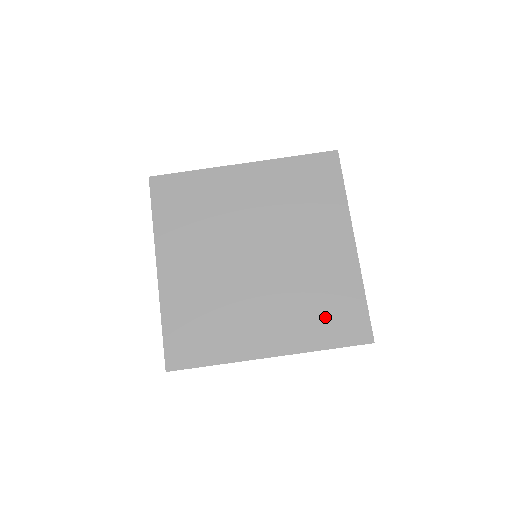
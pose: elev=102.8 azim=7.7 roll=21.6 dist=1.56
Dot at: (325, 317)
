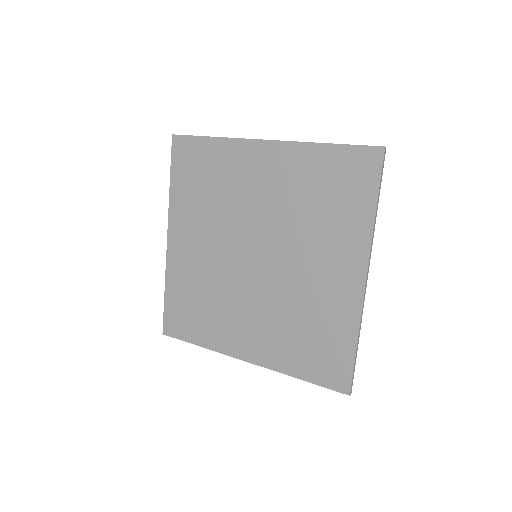
Dot at: (307, 347)
